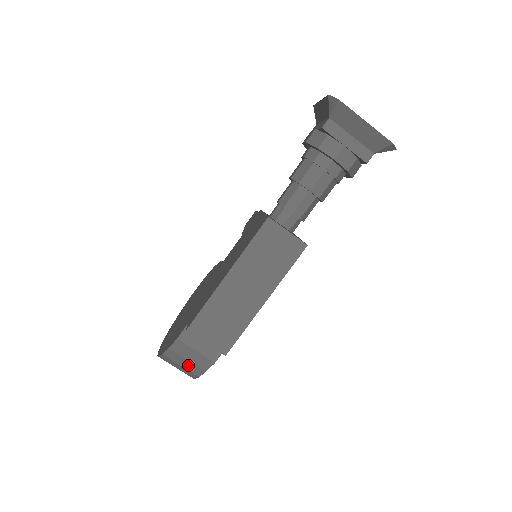
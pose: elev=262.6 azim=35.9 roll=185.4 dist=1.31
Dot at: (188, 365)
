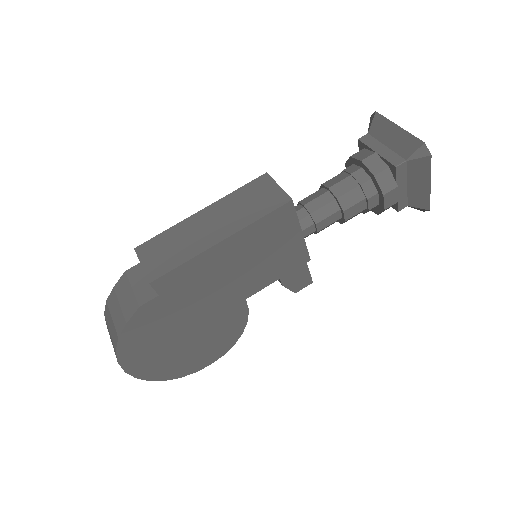
Dot at: (118, 315)
